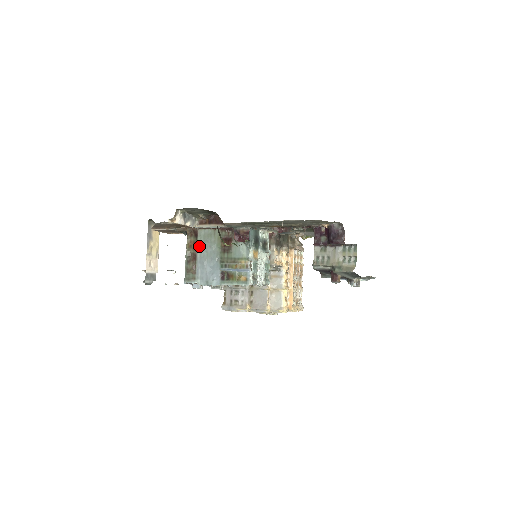
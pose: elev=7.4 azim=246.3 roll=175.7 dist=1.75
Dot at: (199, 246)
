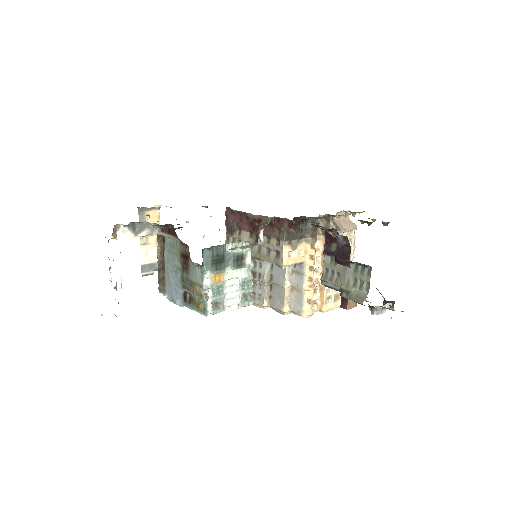
Dot at: (166, 255)
